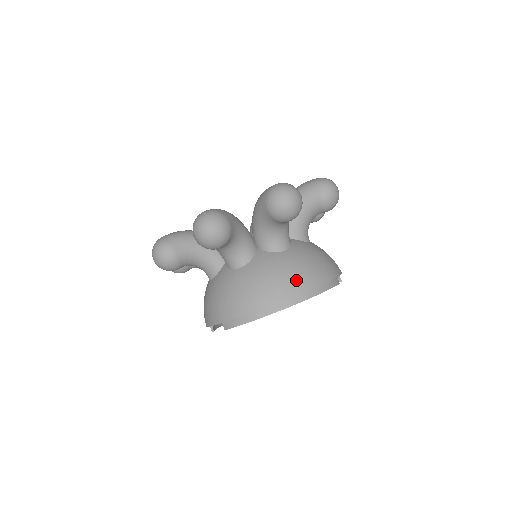
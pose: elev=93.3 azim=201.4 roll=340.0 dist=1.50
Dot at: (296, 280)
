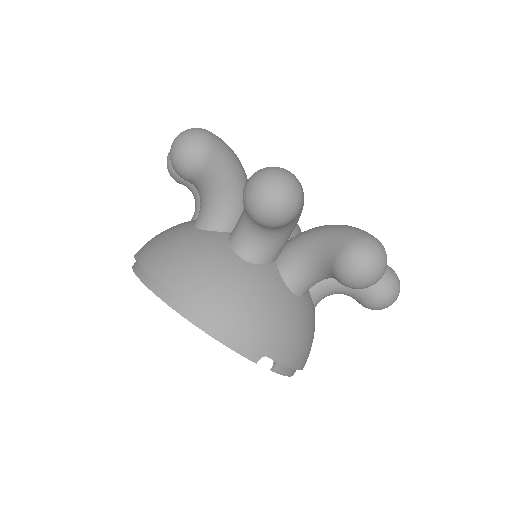
Dot at: (199, 288)
